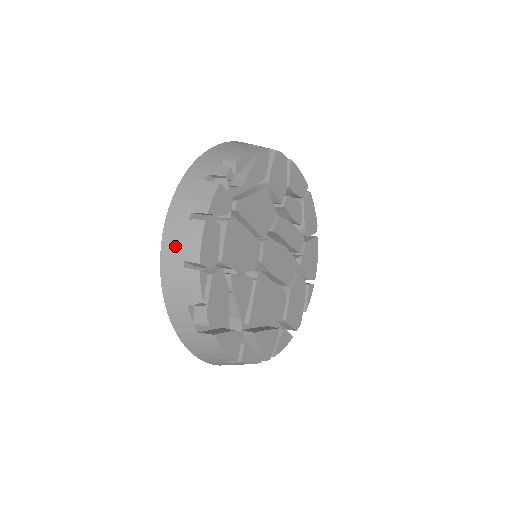
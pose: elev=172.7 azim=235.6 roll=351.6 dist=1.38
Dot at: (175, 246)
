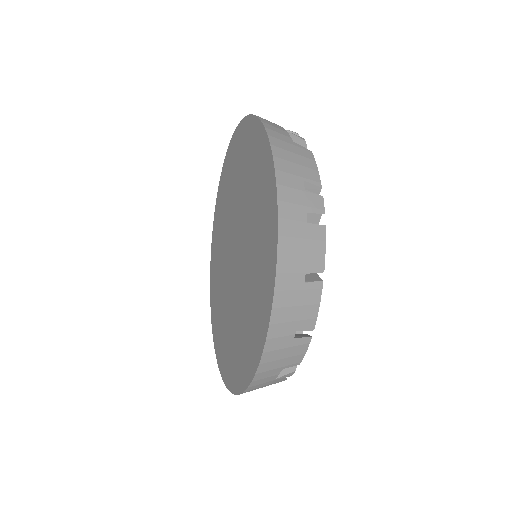
Dot at: (288, 318)
